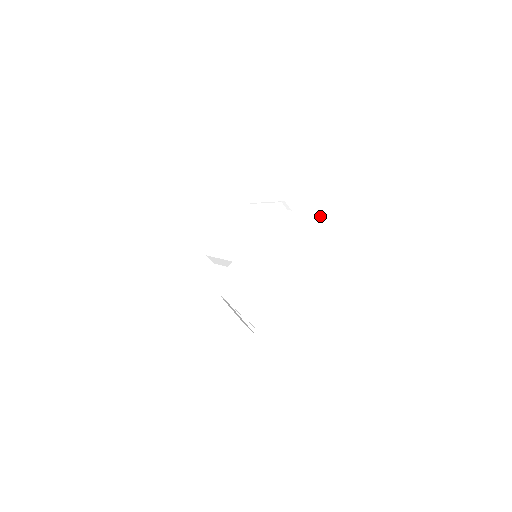
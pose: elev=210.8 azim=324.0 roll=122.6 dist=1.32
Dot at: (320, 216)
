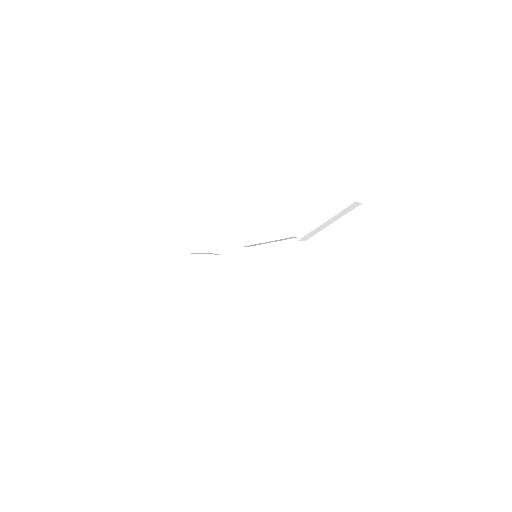
Dot at: (288, 308)
